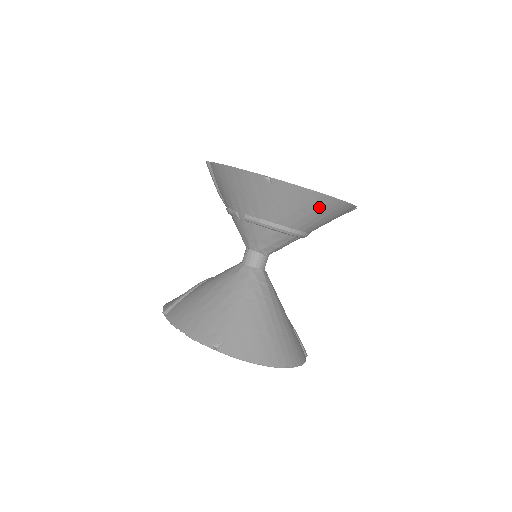
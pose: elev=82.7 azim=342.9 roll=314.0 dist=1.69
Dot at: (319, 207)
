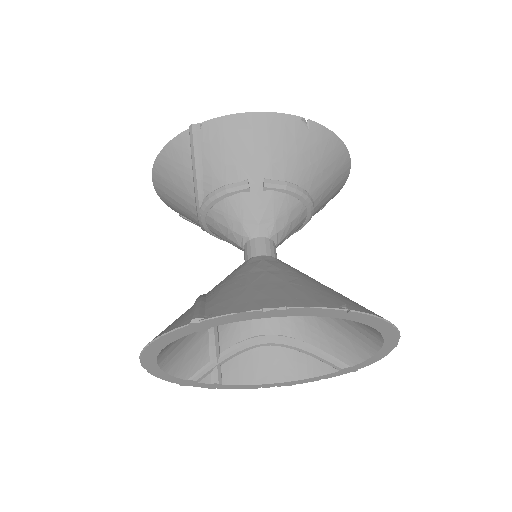
Dot at: (338, 168)
